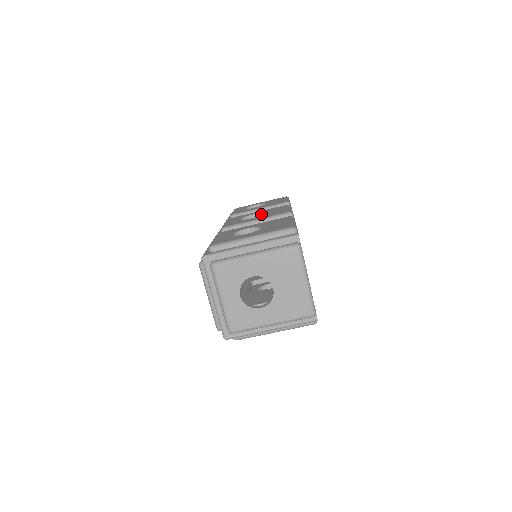
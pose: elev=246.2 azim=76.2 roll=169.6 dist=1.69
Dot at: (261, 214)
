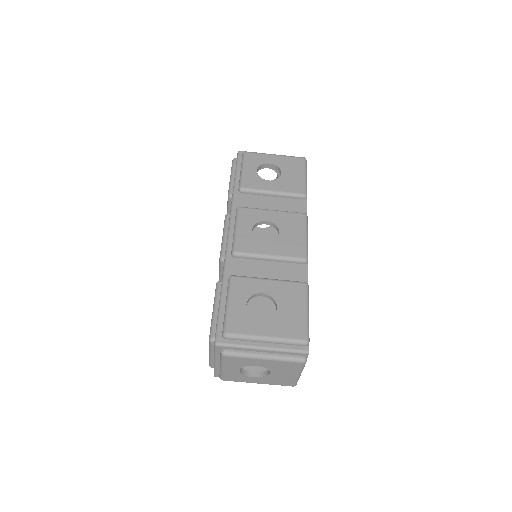
Dot at: (275, 225)
